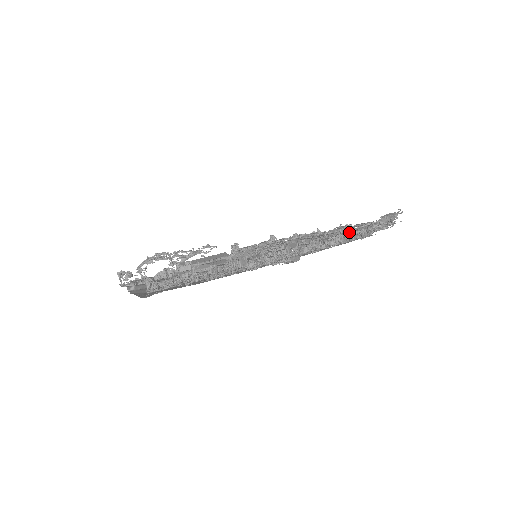
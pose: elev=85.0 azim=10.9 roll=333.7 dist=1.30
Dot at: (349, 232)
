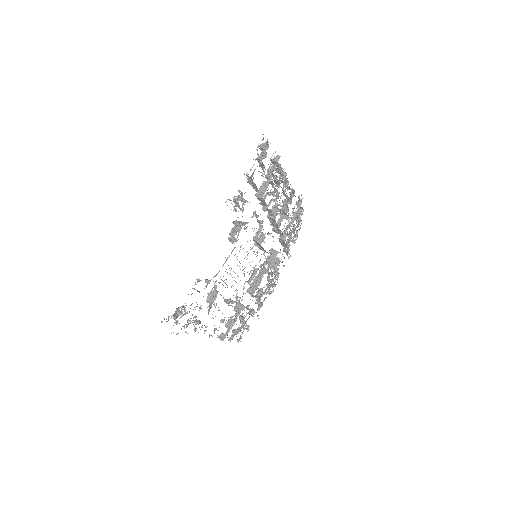
Dot at: occluded
